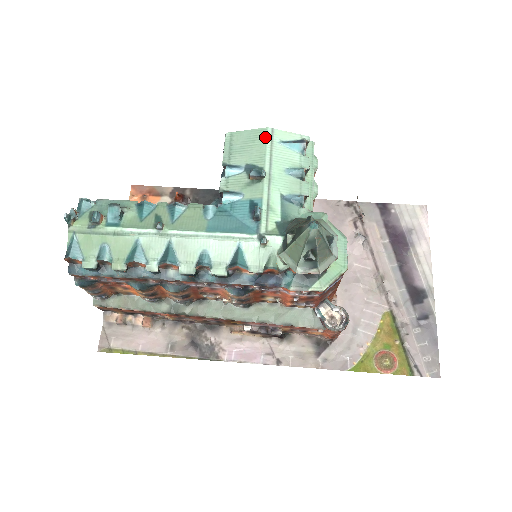
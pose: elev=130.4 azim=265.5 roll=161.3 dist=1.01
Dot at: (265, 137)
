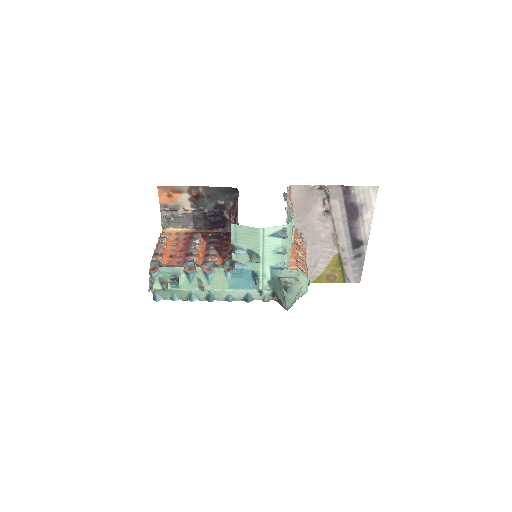
Dot at: (259, 235)
